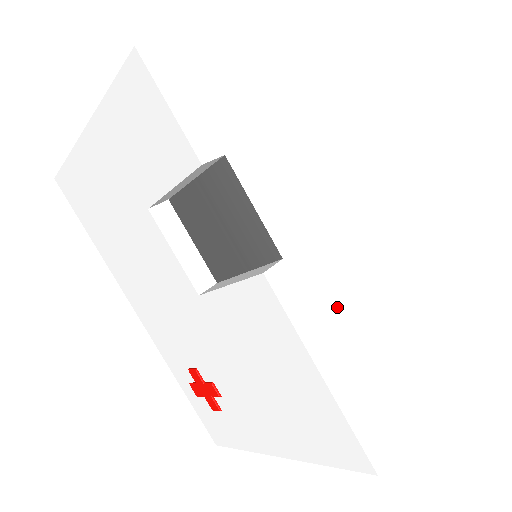
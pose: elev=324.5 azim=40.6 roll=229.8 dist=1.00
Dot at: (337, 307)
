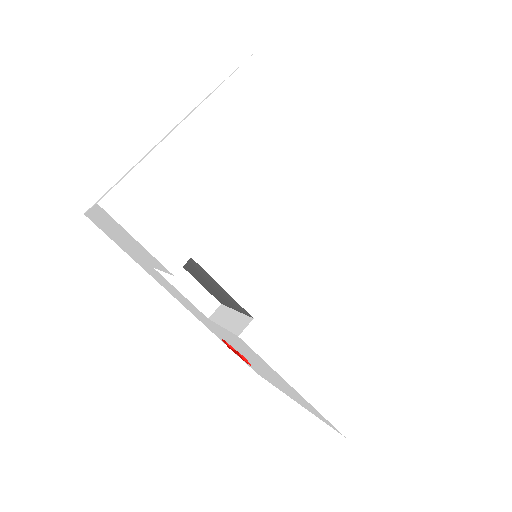
Dot at: (305, 335)
